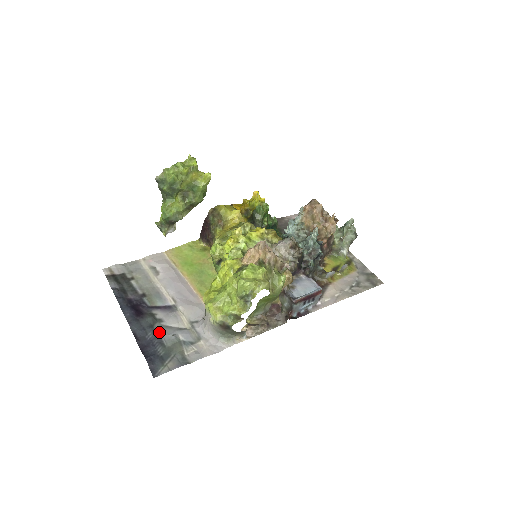
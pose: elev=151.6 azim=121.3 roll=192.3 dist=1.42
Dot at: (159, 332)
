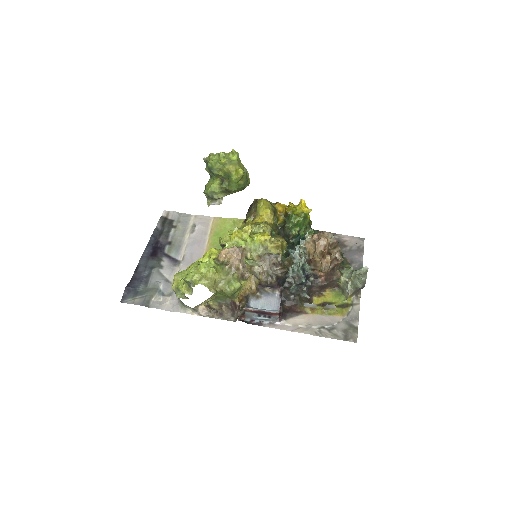
Dot at: (152, 274)
